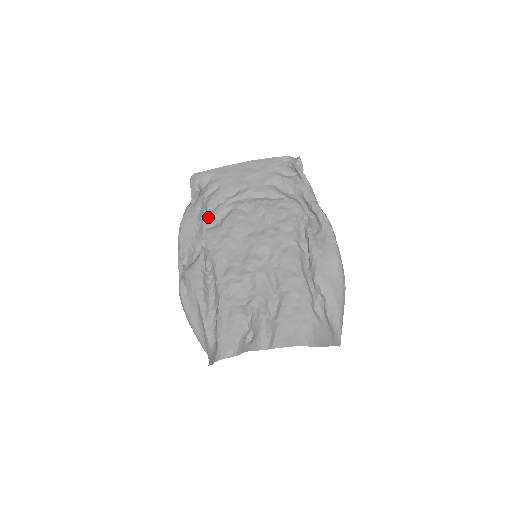
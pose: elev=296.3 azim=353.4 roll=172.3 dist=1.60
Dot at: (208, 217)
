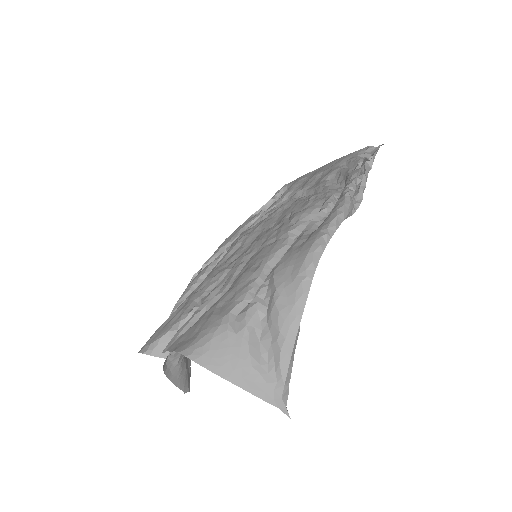
Dot at: occluded
